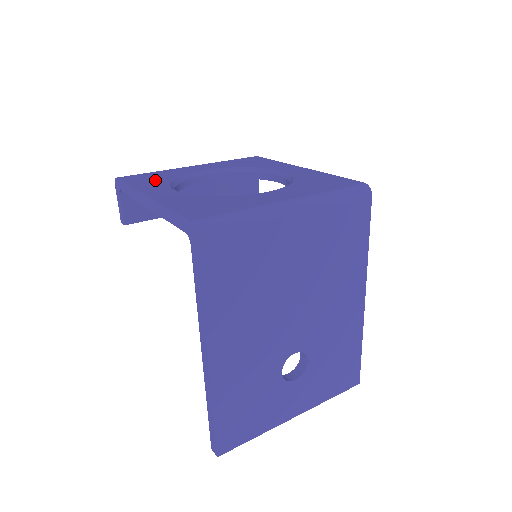
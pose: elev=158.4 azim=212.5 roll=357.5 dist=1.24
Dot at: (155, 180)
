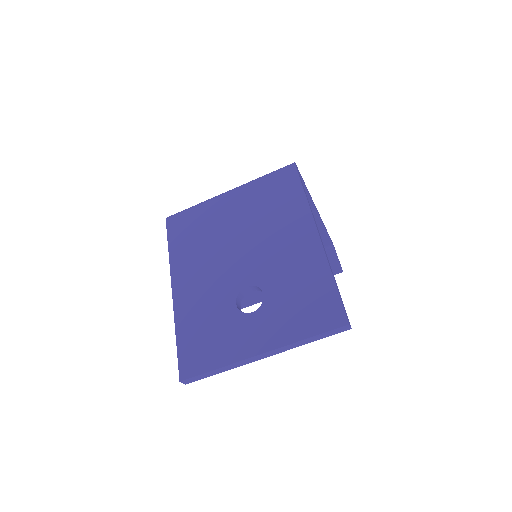
Dot at: occluded
